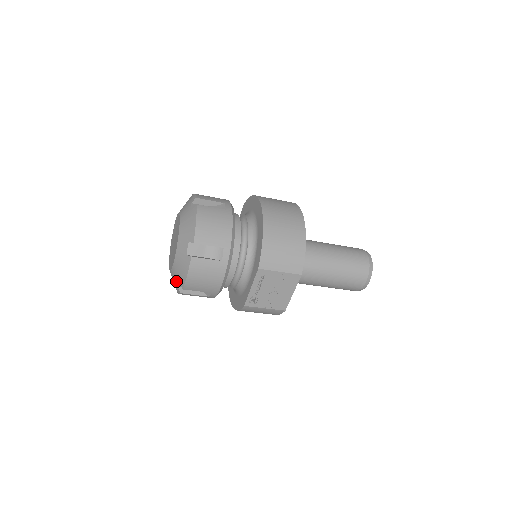
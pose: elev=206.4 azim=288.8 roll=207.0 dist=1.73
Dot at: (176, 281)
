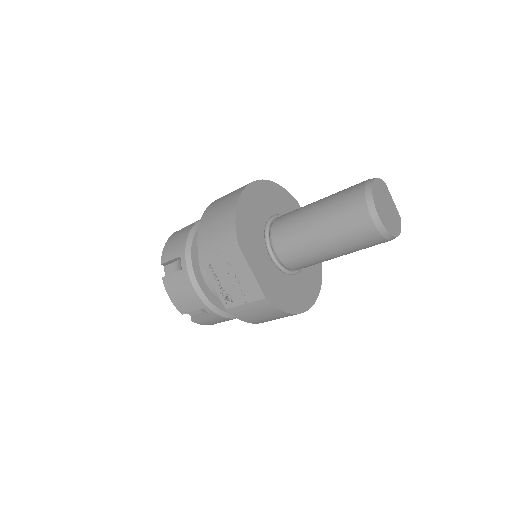
Dot at: occluded
